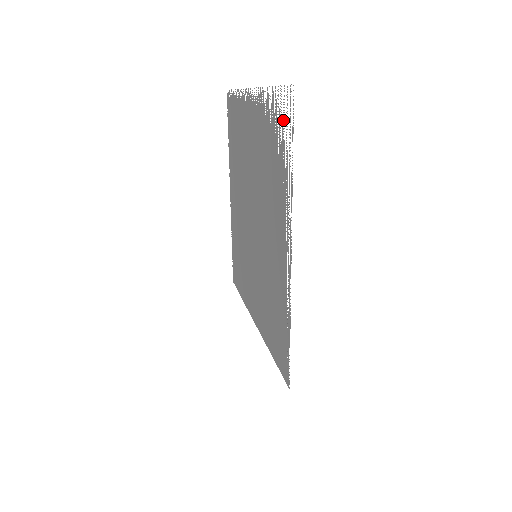
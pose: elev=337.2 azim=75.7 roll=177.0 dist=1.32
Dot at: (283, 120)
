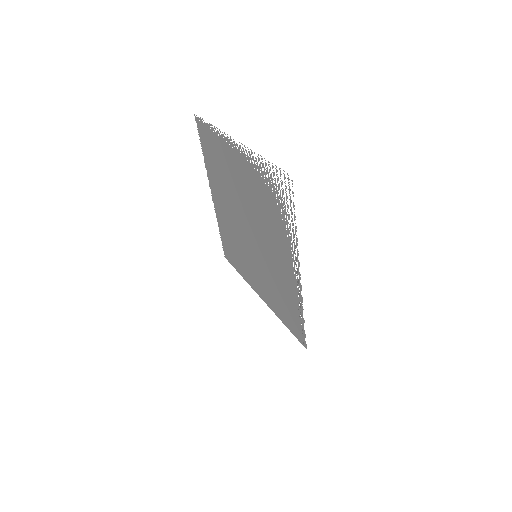
Dot at: occluded
